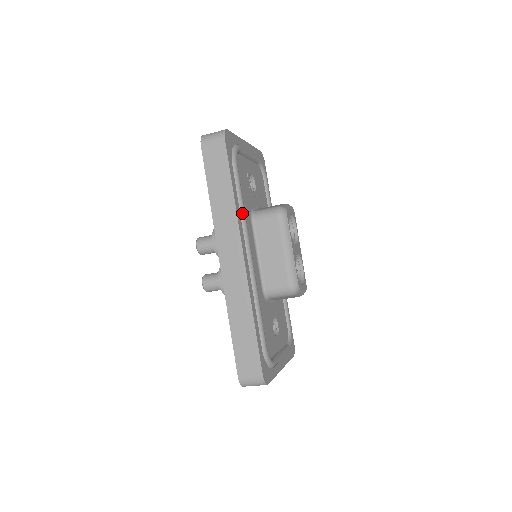
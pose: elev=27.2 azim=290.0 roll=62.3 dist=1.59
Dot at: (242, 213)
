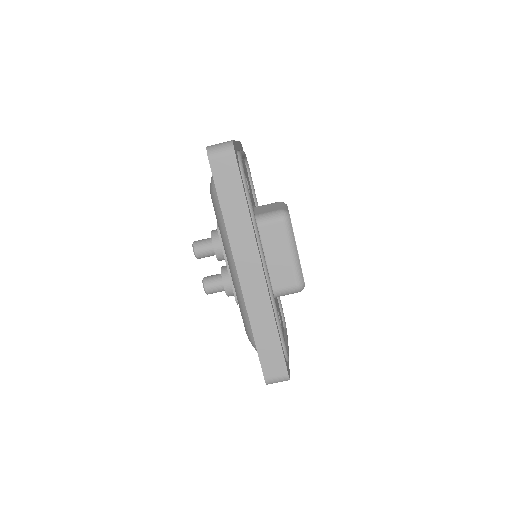
Dot at: (255, 226)
